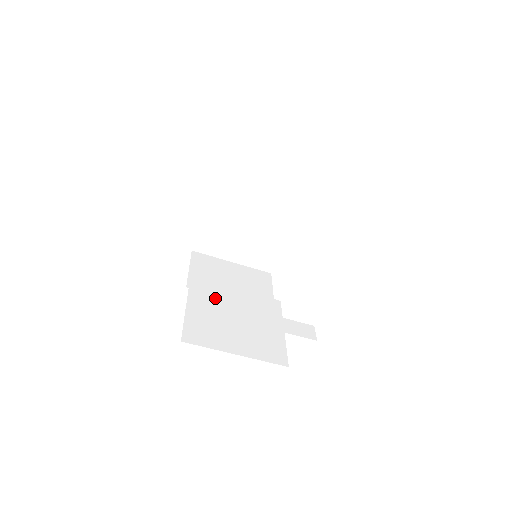
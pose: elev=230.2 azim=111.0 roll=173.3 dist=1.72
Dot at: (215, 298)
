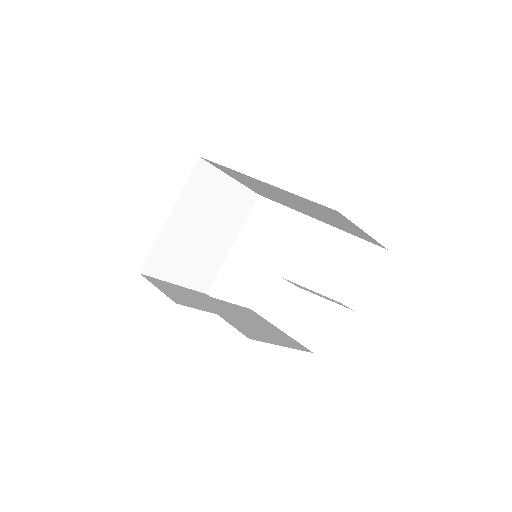
Dot at: (220, 306)
